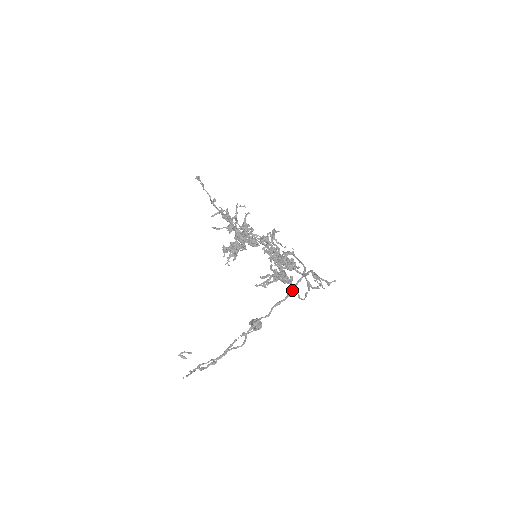
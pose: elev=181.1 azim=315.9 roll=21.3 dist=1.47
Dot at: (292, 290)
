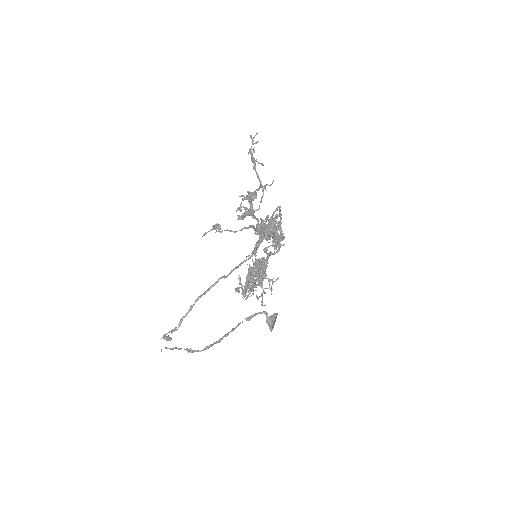
Dot at: (269, 223)
